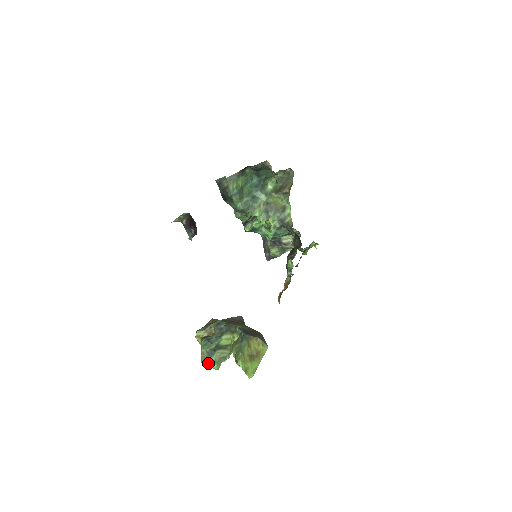
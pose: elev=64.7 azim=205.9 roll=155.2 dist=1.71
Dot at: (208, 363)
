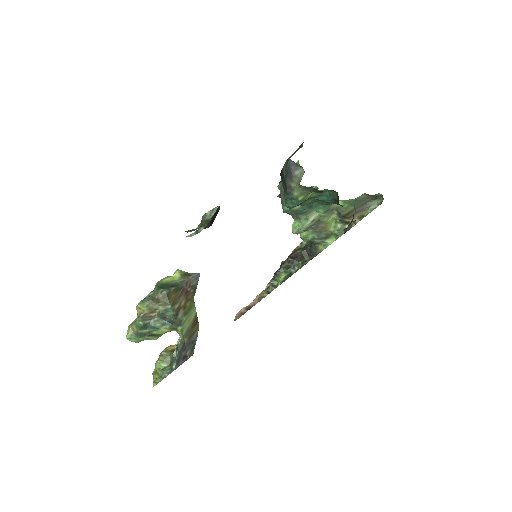
Dot at: (132, 341)
